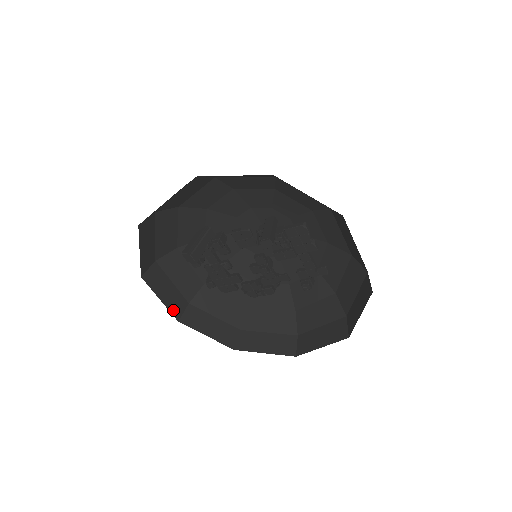
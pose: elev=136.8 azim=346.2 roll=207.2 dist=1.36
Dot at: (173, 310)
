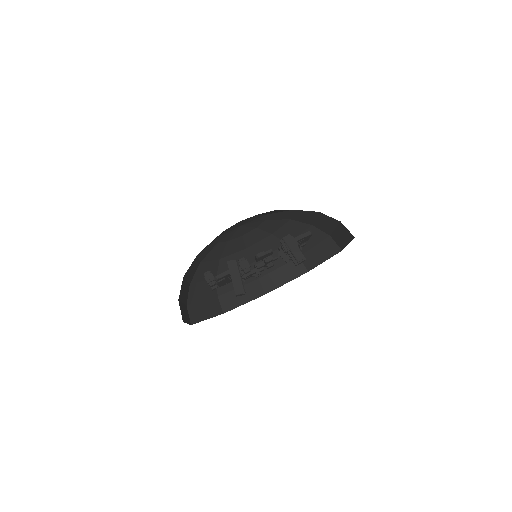
Dot at: (188, 321)
